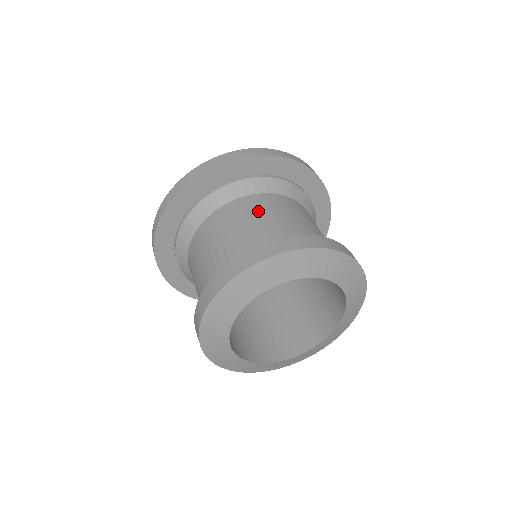
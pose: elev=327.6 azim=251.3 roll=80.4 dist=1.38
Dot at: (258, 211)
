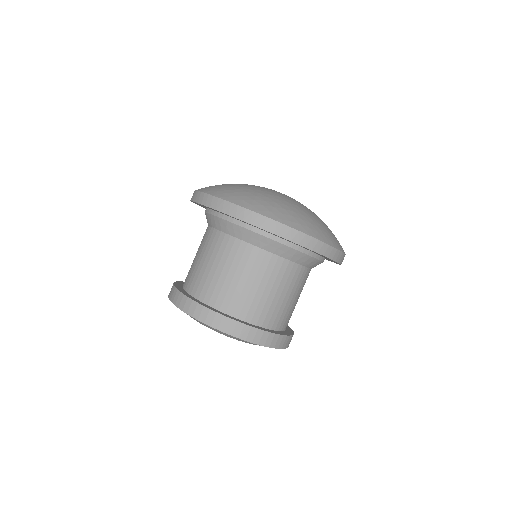
Dot at: (242, 267)
